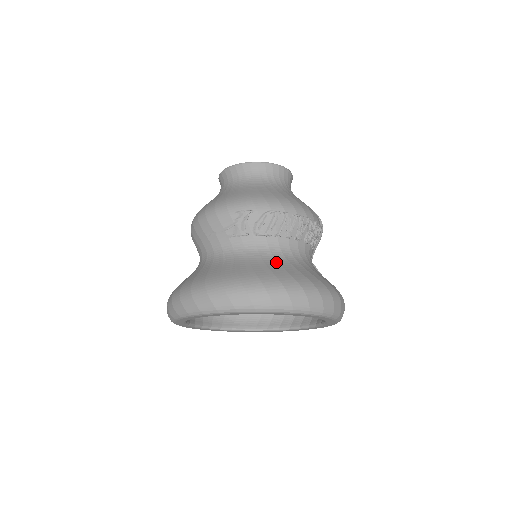
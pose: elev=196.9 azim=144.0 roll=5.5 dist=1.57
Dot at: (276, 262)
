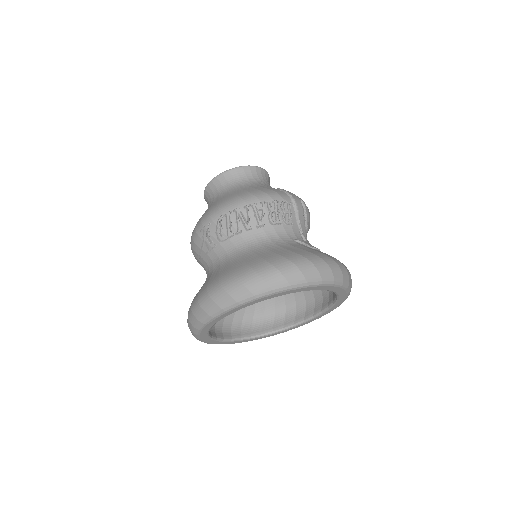
Dot at: (240, 258)
